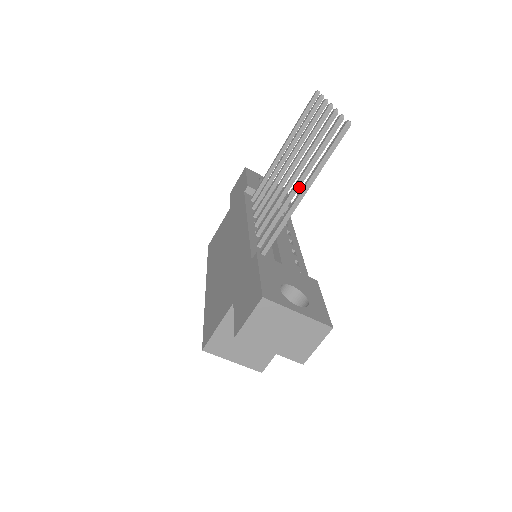
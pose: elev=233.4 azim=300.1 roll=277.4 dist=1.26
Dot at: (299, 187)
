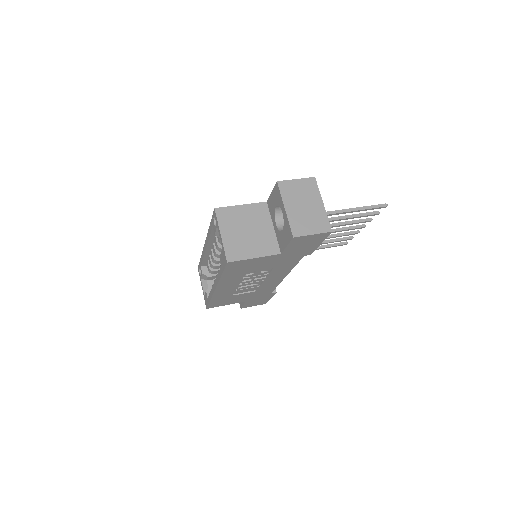
Dot at: (334, 220)
